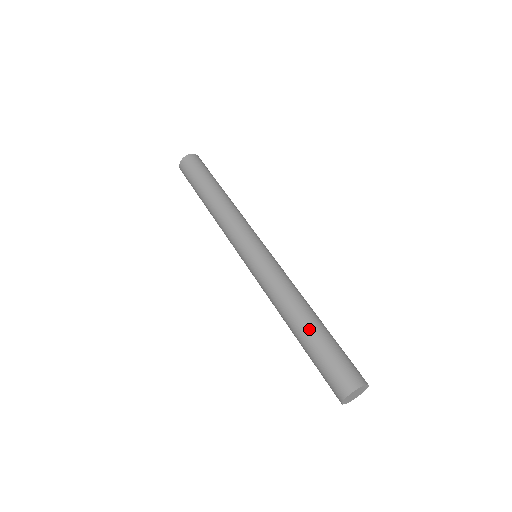
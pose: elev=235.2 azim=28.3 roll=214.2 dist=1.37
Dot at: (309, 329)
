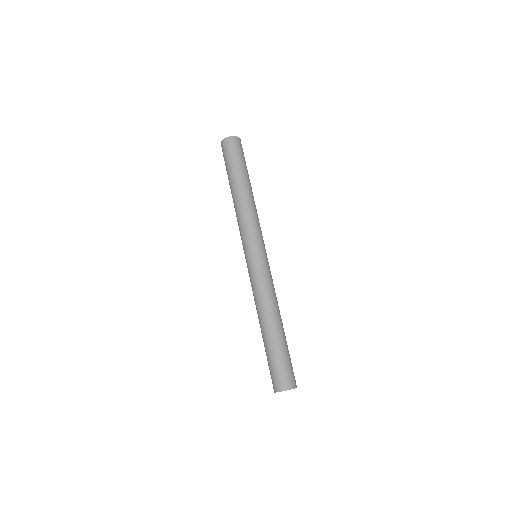
Dot at: (272, 335)
